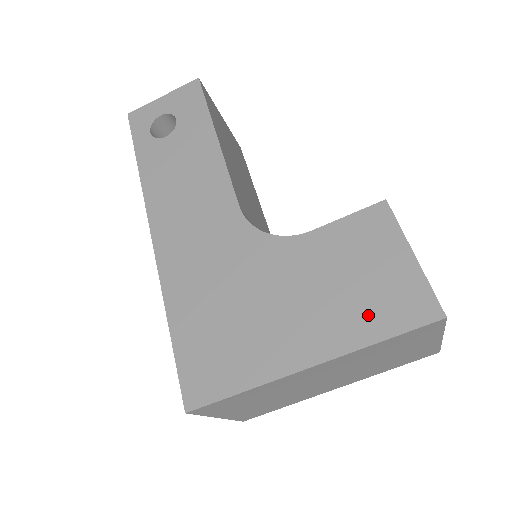
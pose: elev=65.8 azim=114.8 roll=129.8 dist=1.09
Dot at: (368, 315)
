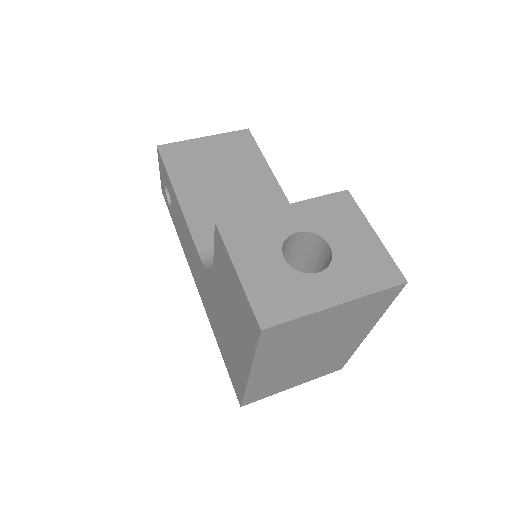
Dot at: (245, 332)
